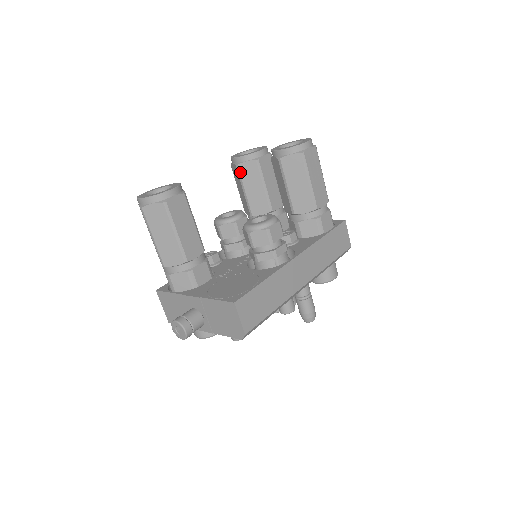
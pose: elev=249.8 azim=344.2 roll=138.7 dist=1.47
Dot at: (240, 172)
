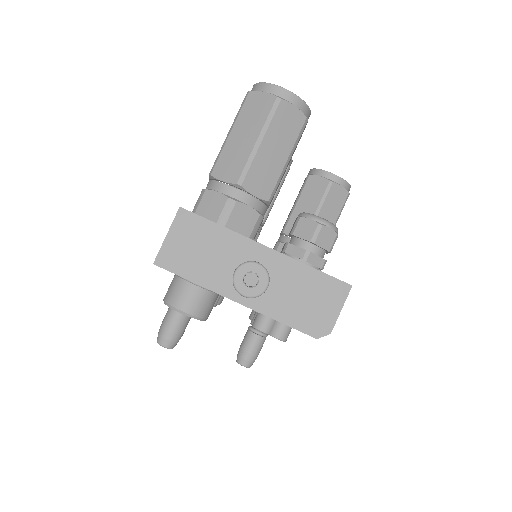
Dot at: occluded
